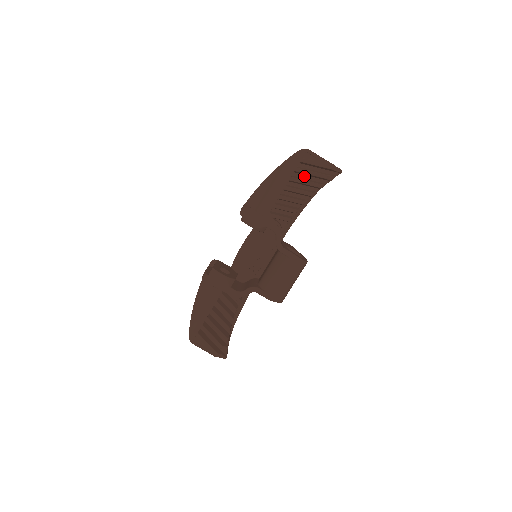
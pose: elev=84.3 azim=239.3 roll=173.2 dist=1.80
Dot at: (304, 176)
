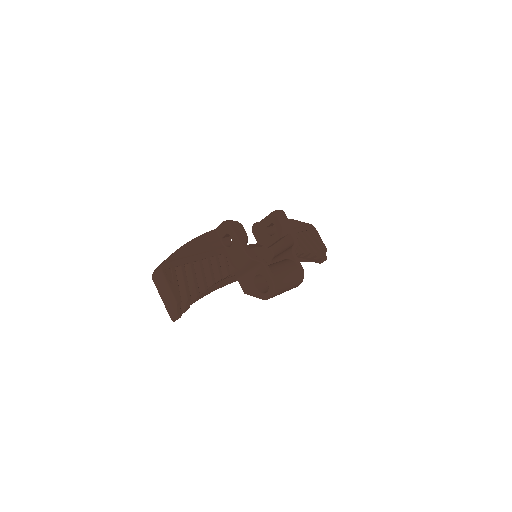
Dot at: occluded
